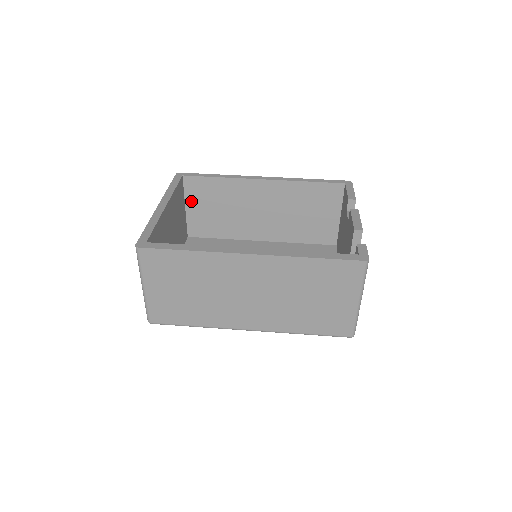
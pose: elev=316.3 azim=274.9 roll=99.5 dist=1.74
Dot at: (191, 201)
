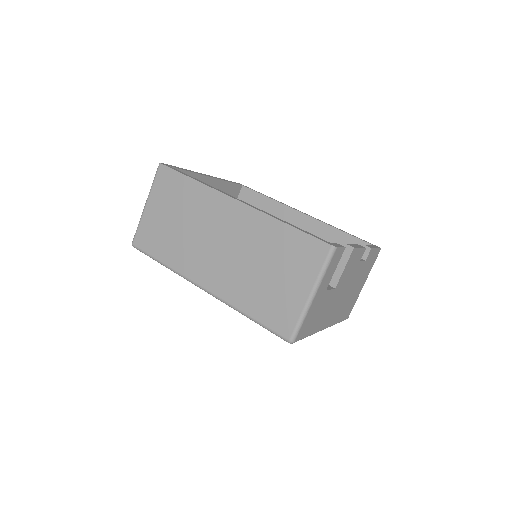
Dot at: occluded
